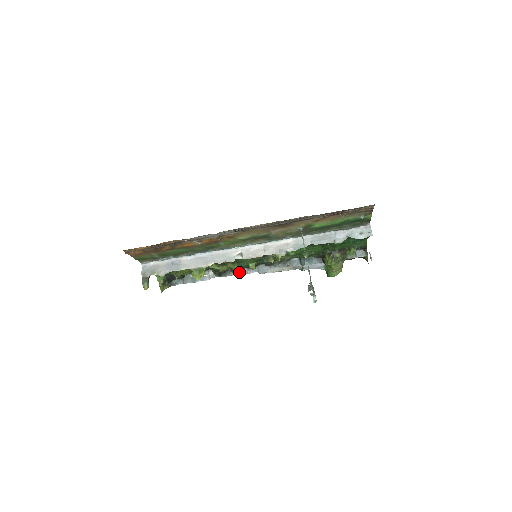
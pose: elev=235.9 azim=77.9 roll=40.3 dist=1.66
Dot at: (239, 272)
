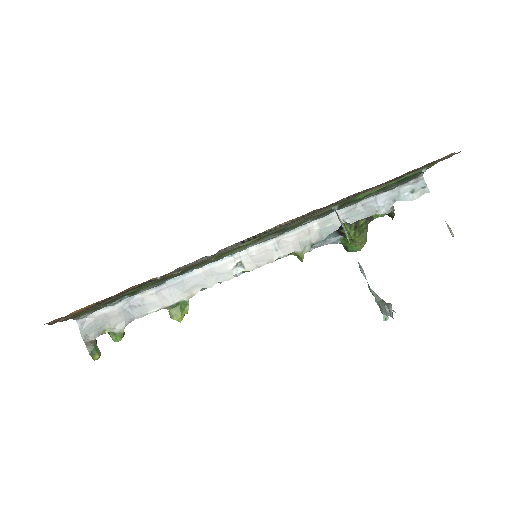
Dot at: occluded
